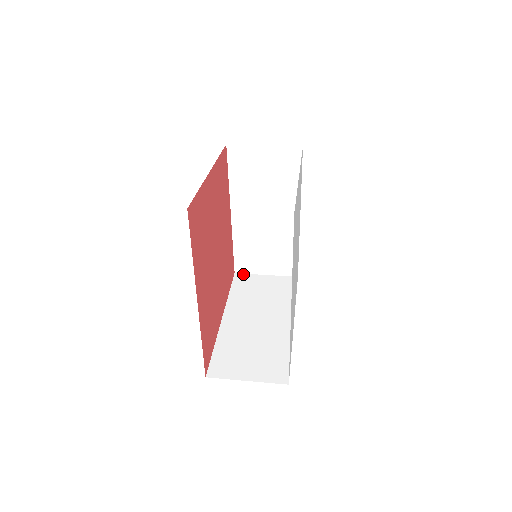
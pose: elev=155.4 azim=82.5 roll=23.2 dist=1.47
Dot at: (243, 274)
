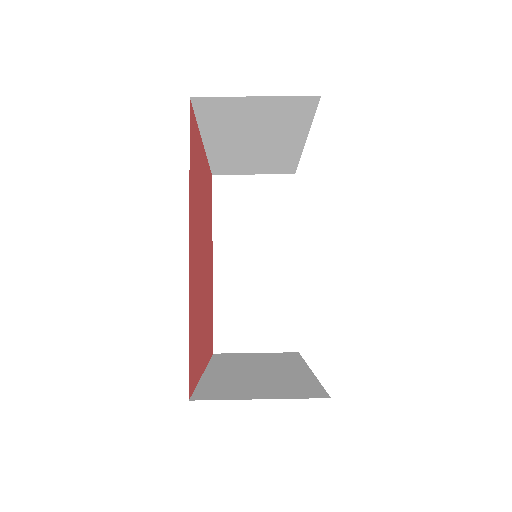
Dot at: (225, 353)
